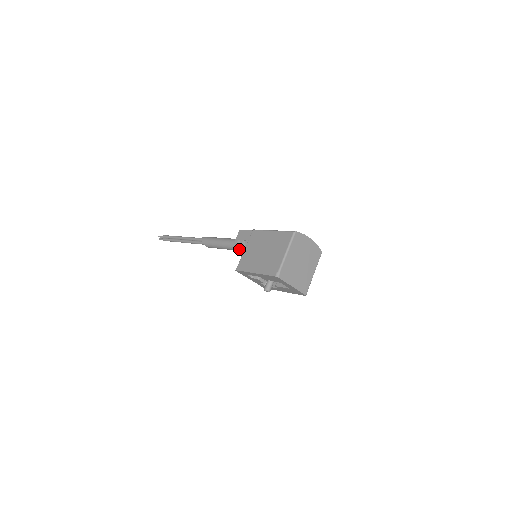
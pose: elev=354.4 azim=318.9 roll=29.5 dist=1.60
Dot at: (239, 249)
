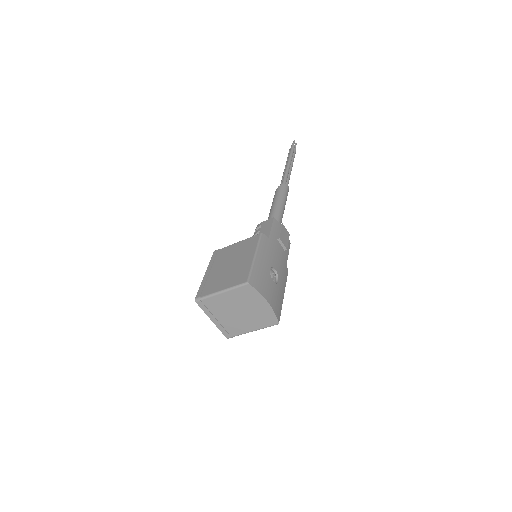
Dot at: occluded
